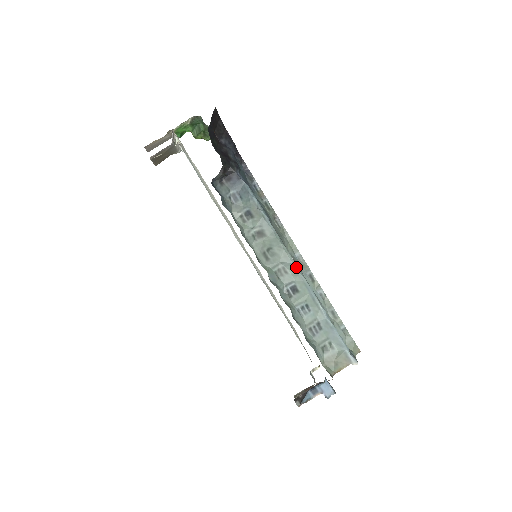
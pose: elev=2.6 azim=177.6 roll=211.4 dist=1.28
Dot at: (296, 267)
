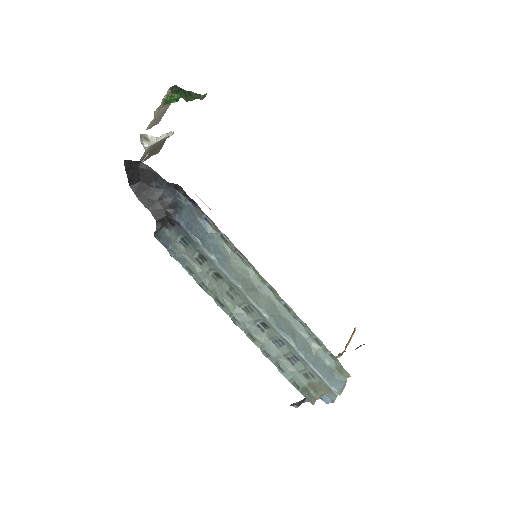
Dot at: (258, 308)
